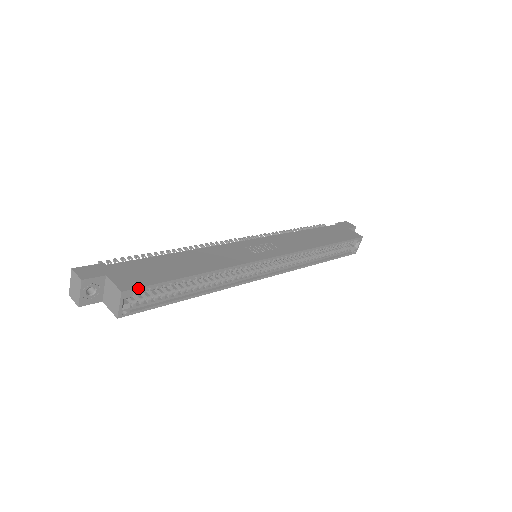
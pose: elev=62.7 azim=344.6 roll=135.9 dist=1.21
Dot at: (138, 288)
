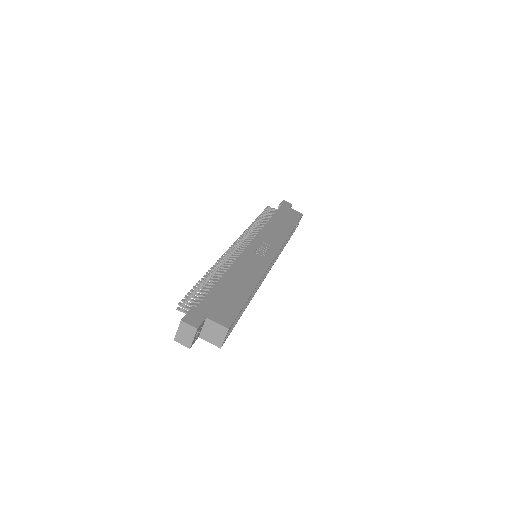
Dot at: occluded
